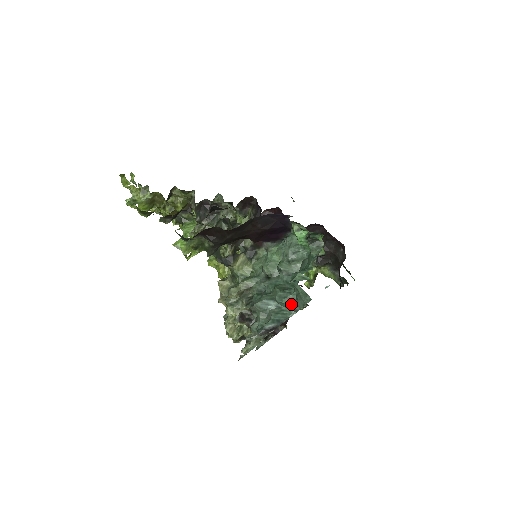
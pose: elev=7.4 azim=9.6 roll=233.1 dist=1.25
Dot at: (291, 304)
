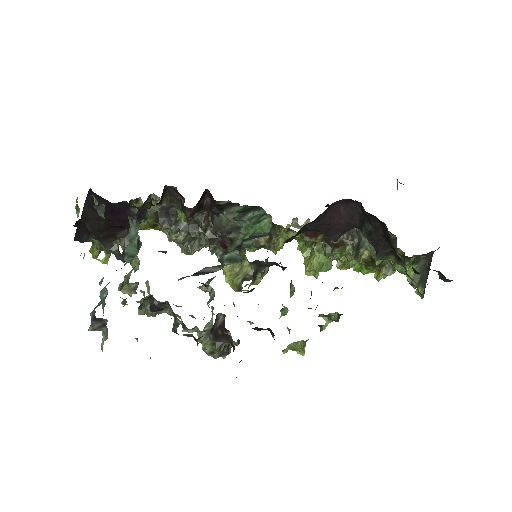
Dot at: occluded
